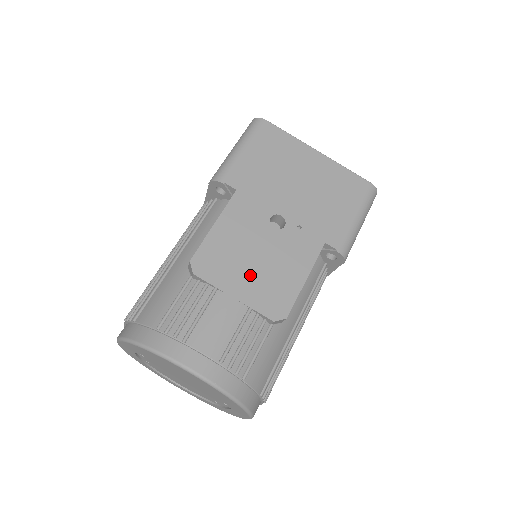
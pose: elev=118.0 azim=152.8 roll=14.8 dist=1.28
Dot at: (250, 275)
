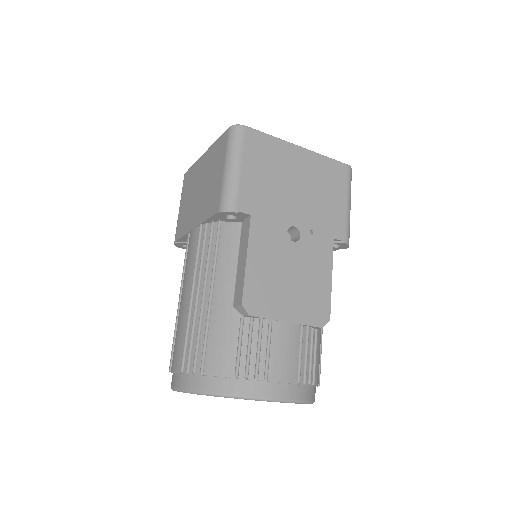
Dot at: (292, 295)
